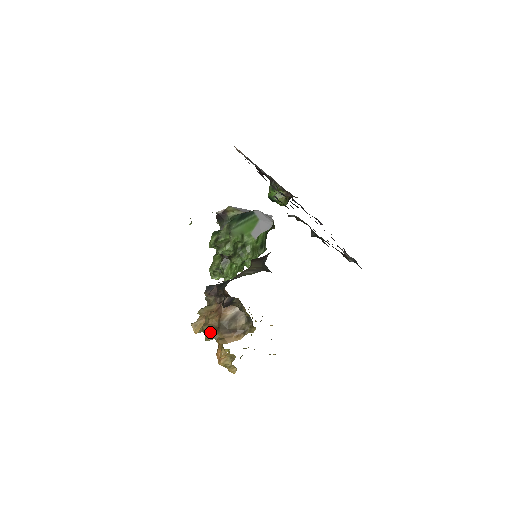
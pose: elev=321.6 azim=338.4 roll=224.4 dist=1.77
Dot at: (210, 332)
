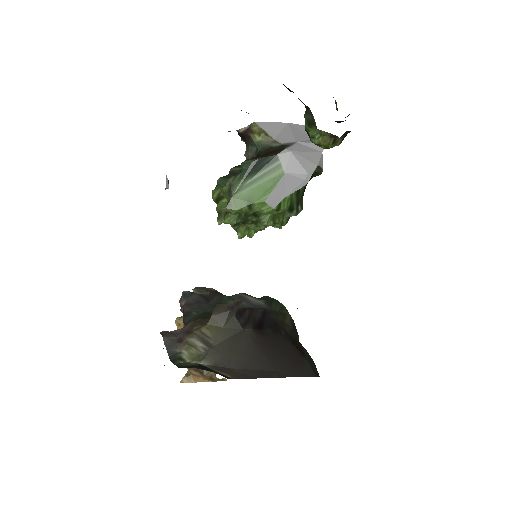
Dot at: occluded
